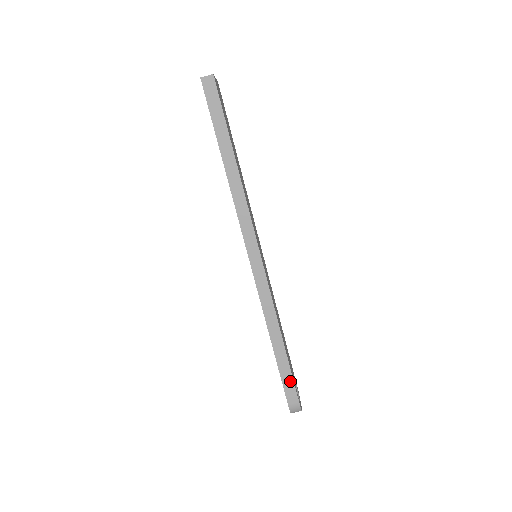
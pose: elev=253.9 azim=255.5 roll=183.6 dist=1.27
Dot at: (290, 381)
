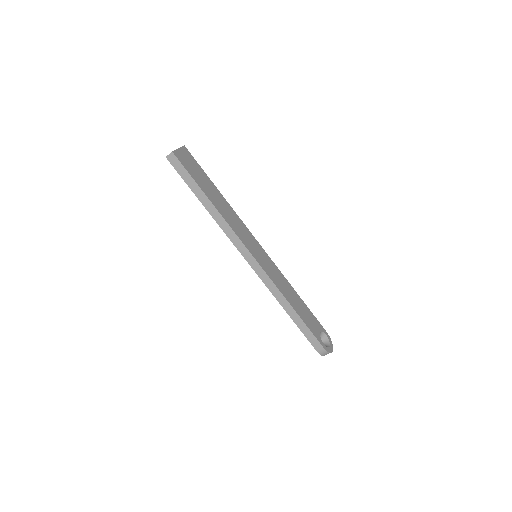
Dot at: (311, 335)
